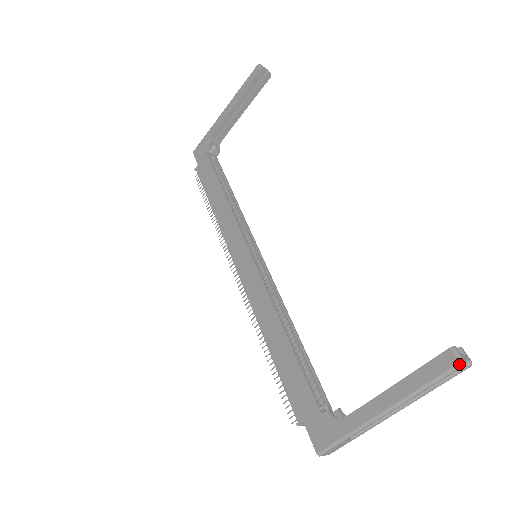
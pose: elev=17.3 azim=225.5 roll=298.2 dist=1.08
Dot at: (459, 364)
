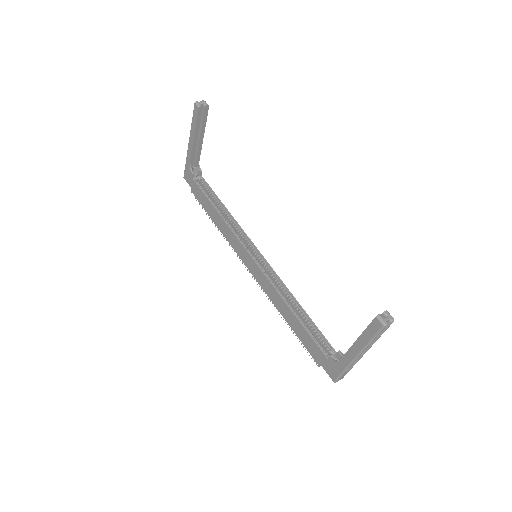
Dot at: (383, 326)
